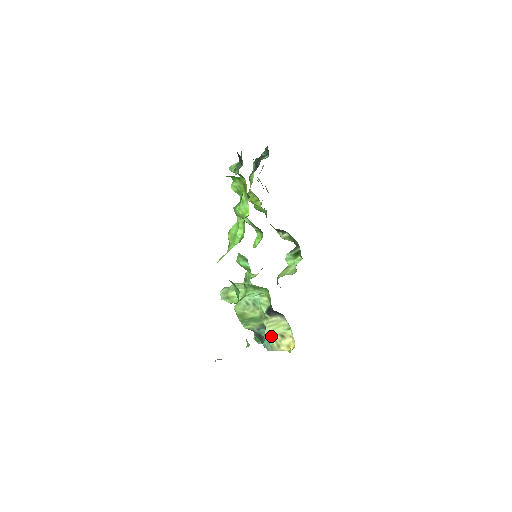
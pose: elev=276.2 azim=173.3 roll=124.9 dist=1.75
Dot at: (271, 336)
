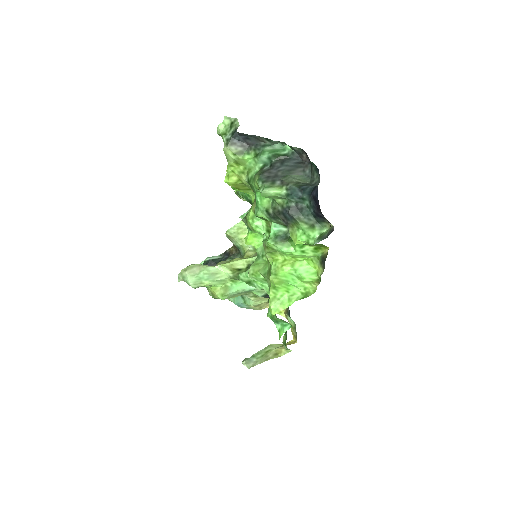
Dot at: (257, 305)
